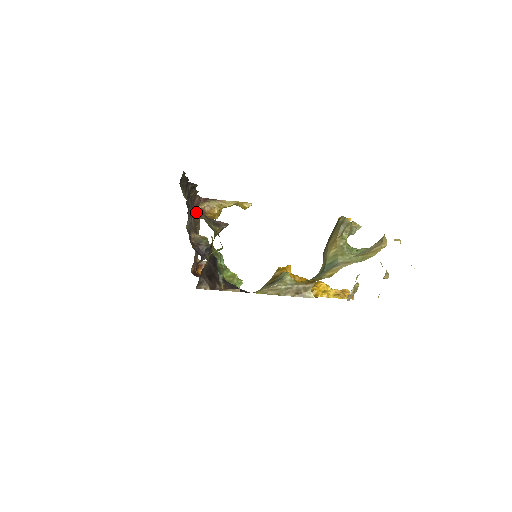
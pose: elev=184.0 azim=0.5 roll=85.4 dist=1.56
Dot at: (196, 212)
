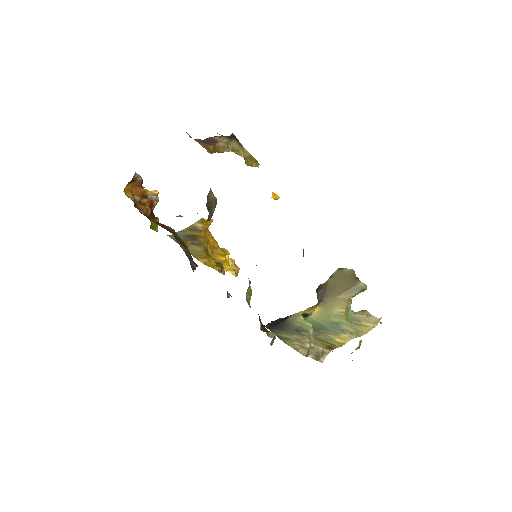
Dot at: occluded
